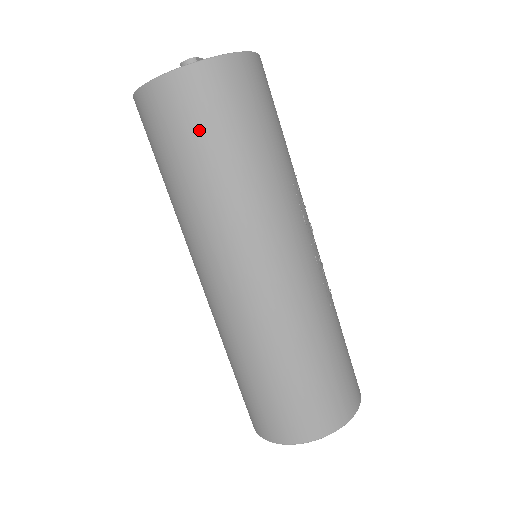
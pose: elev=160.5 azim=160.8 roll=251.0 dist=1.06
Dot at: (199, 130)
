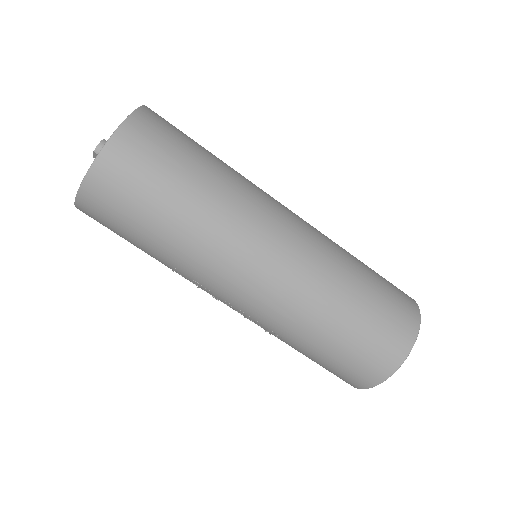
Dot at: (172, 153)
